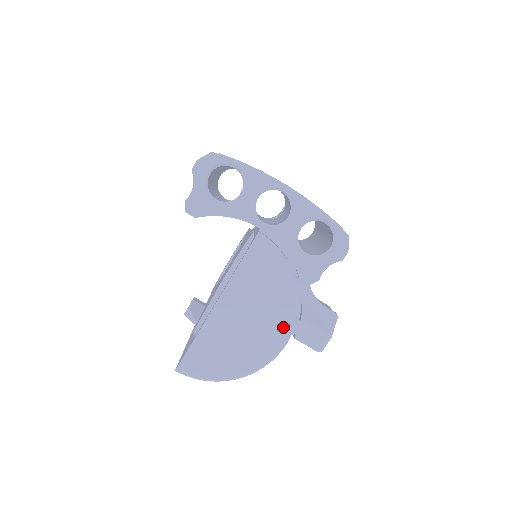
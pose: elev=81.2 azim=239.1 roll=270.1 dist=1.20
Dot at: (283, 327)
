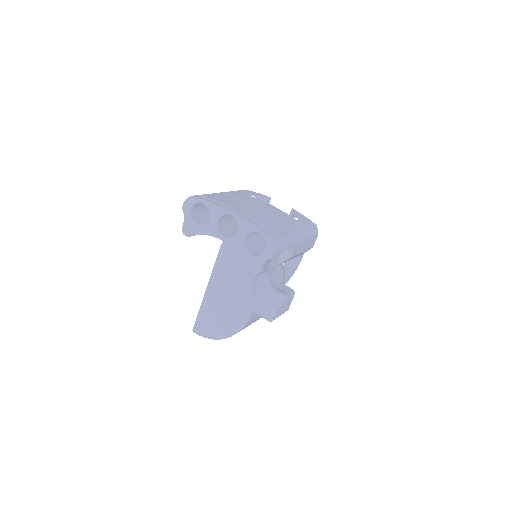
Dot at: (245, 304)
